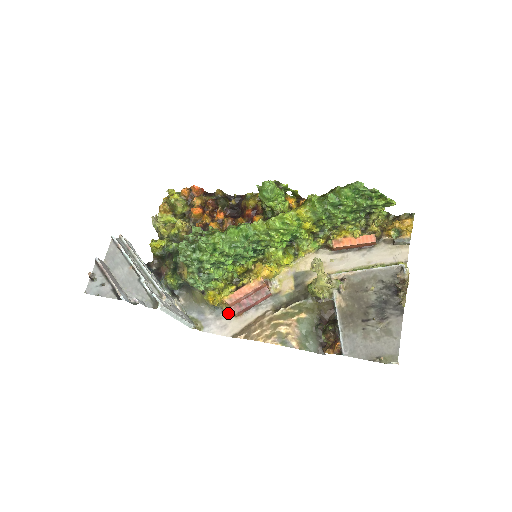
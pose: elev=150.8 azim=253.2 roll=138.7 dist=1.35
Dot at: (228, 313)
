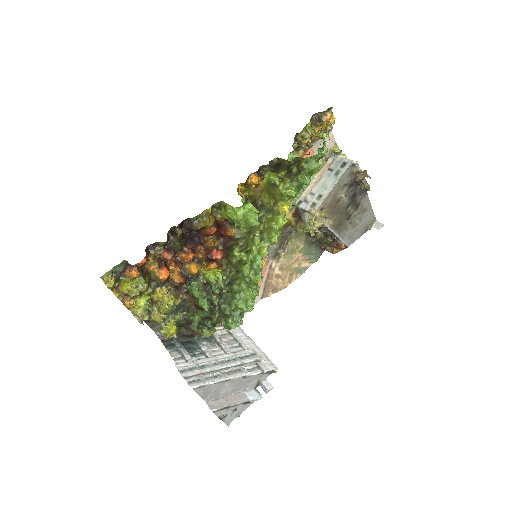
Dot at: occluded
